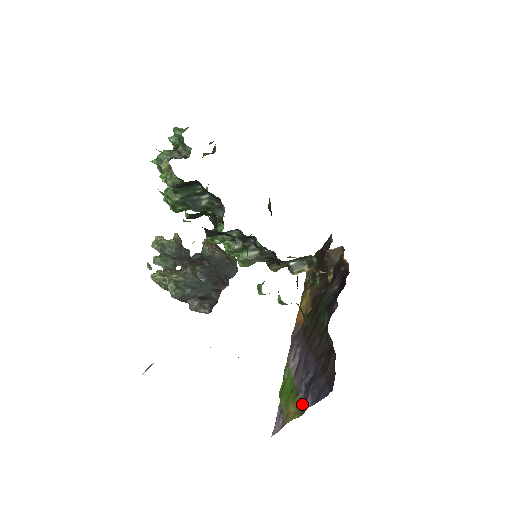
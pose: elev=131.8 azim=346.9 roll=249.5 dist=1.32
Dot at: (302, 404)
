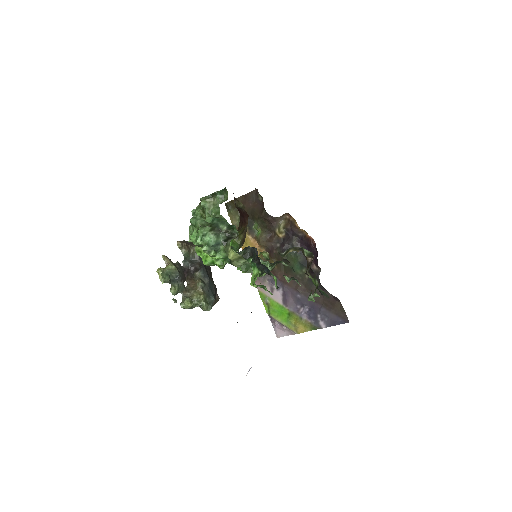
Dot at: (312, 324)
